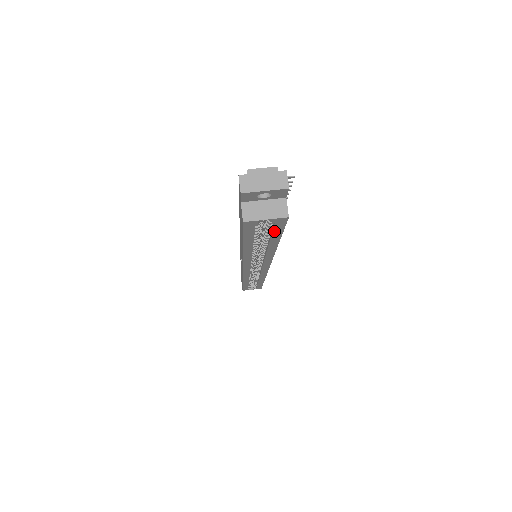
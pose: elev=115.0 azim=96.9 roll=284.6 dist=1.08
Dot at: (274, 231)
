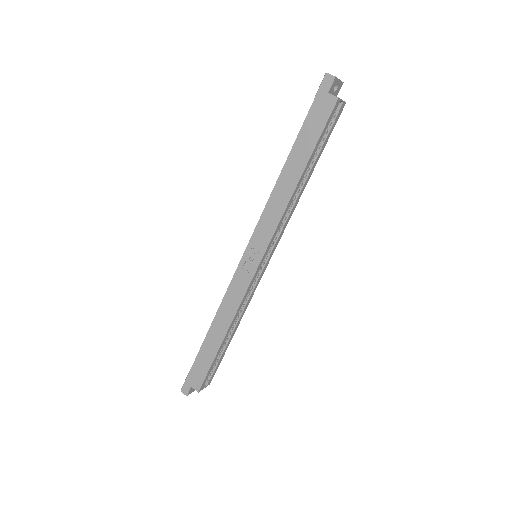
Dot at: (330, 132)
